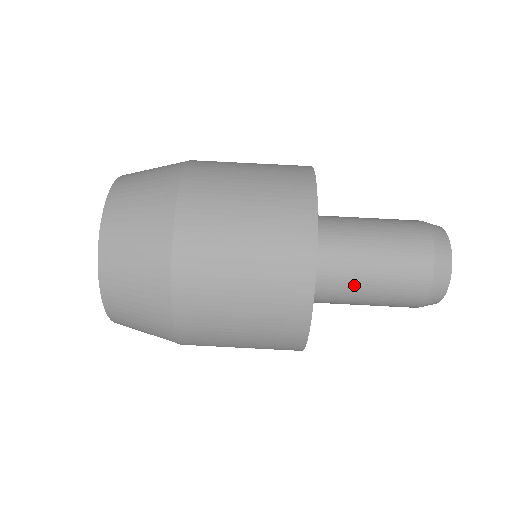
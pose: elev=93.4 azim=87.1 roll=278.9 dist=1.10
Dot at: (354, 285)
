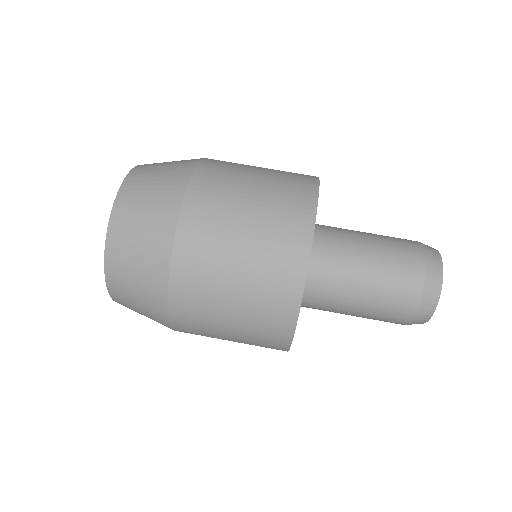
Dot at: (338, 311)
